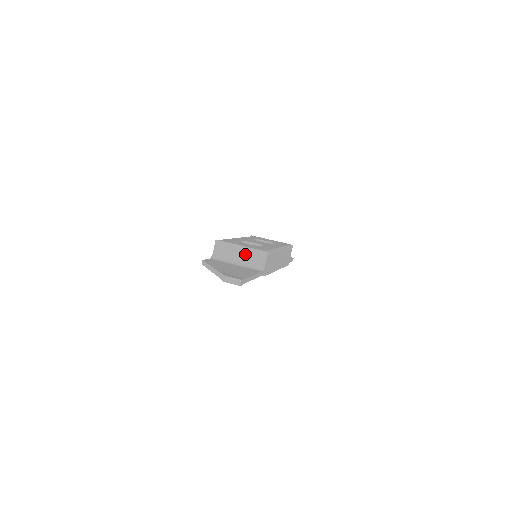
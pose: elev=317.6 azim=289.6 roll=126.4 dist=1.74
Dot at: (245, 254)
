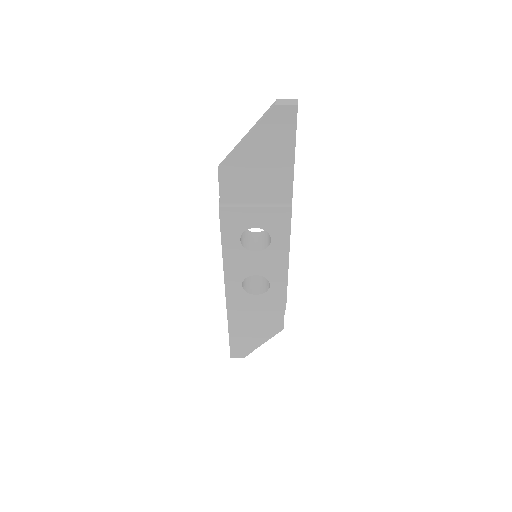
Dot at: occluded
